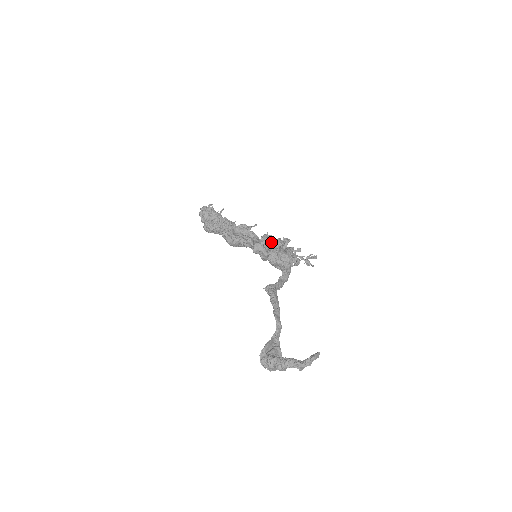
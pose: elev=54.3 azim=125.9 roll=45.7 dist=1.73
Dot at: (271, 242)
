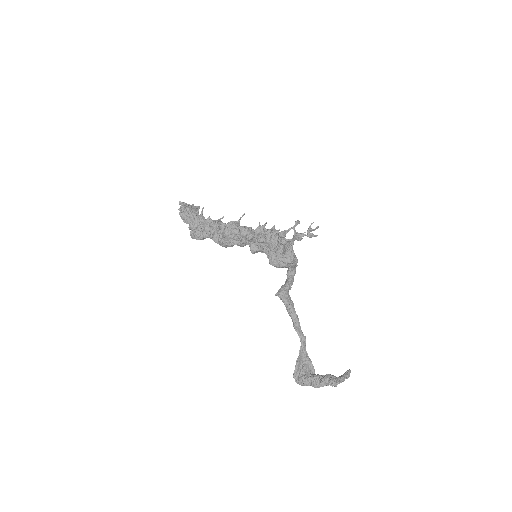
Dot at: (266, 235)
